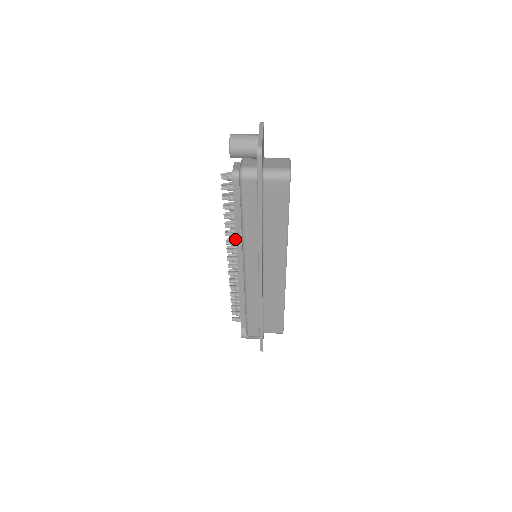
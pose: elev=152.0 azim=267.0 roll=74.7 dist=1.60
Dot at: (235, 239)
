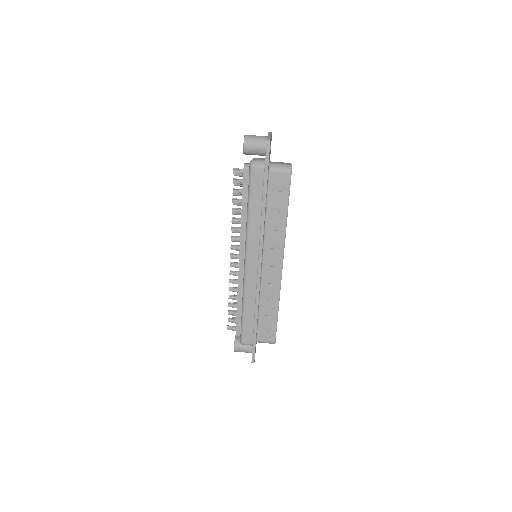
Dot at: occluded
